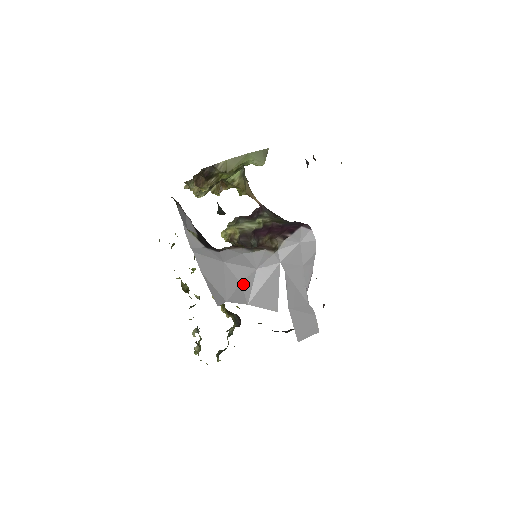
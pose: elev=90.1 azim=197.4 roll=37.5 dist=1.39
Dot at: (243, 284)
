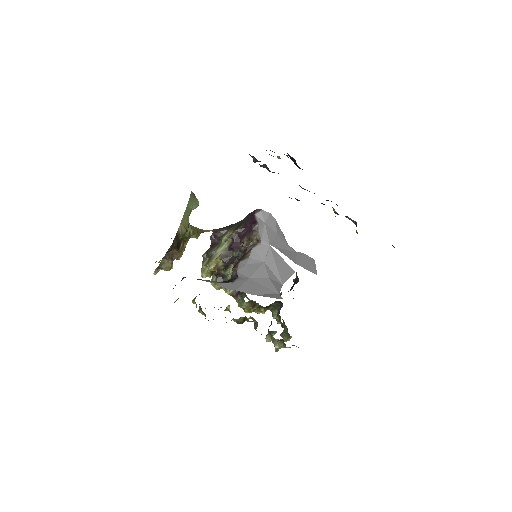
Dot at: (270, 277)
